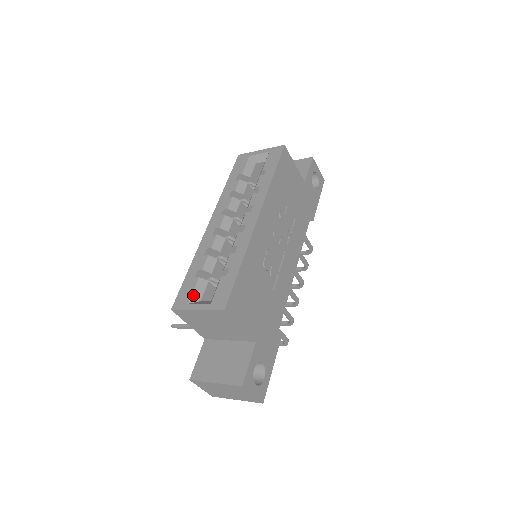
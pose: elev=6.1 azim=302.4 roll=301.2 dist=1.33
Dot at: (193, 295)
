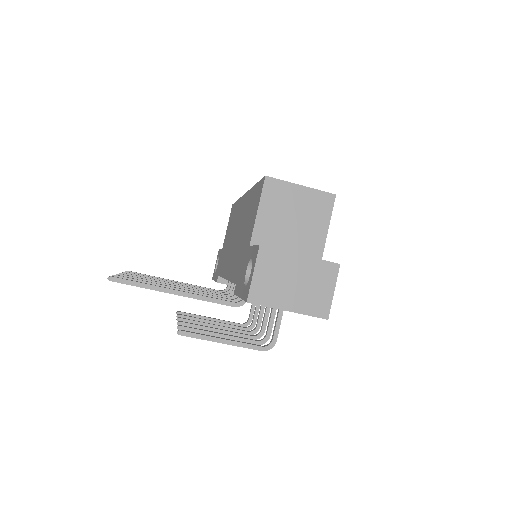
Dot at: occluded
